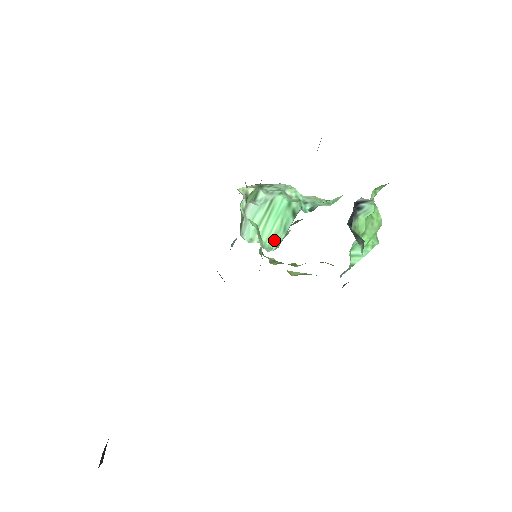
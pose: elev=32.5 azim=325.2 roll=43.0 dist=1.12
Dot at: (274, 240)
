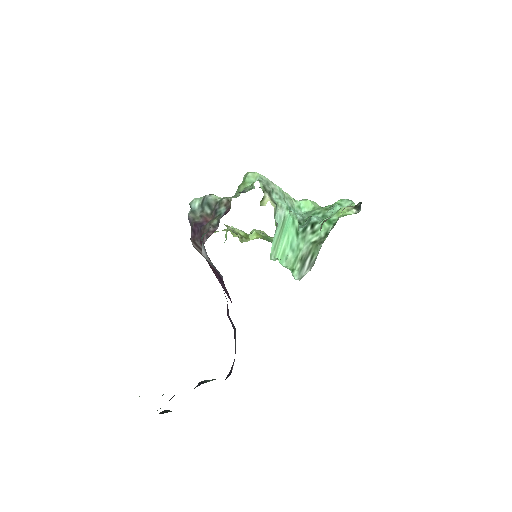
Dot at: (284, 256)
